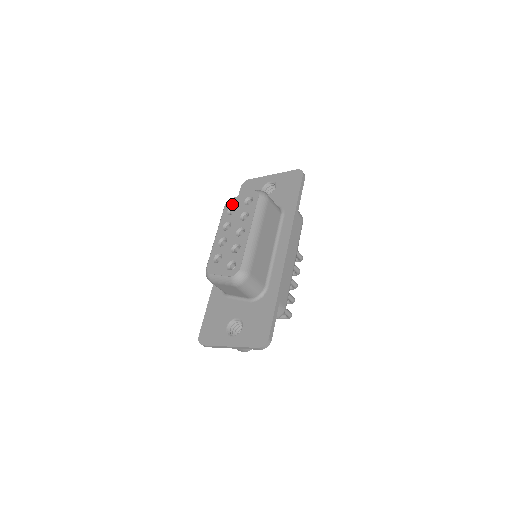
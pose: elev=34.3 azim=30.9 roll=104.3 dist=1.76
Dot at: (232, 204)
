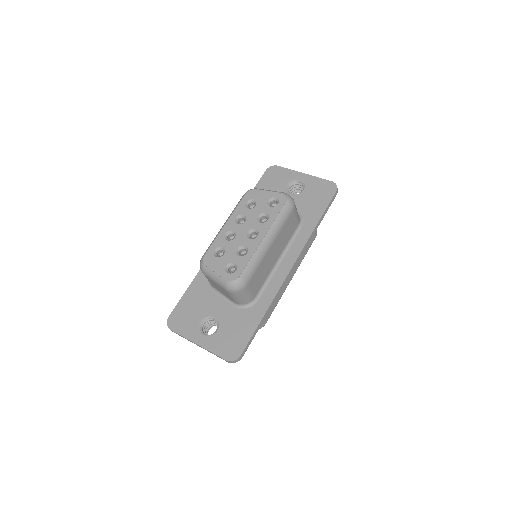
Dot at: (254, 196)
